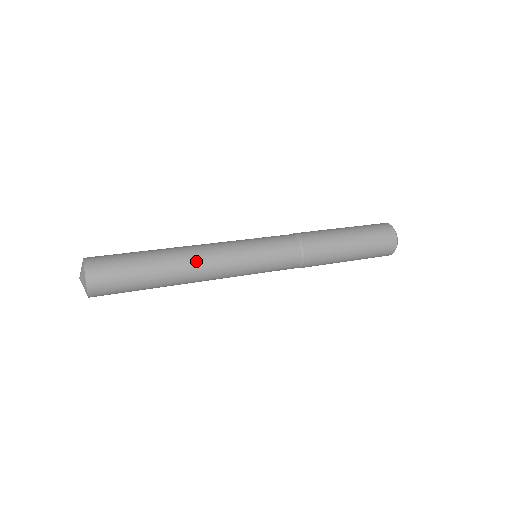
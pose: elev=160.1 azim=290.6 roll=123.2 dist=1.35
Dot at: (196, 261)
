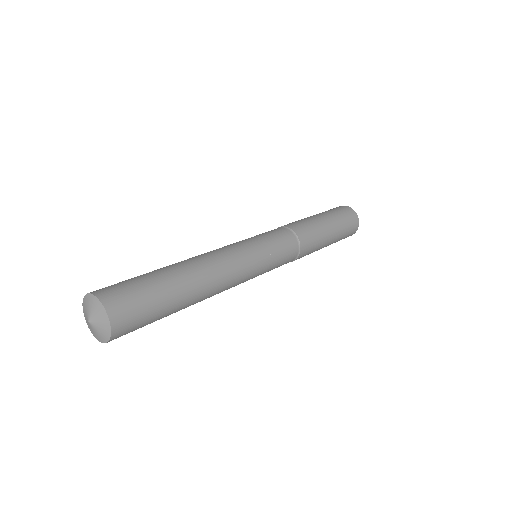
Dot at: (207, 259)
